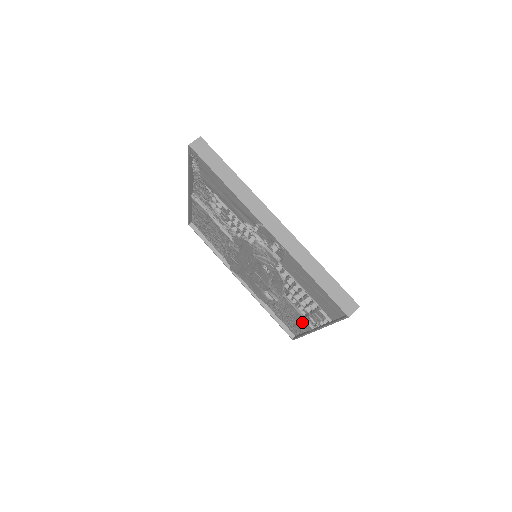
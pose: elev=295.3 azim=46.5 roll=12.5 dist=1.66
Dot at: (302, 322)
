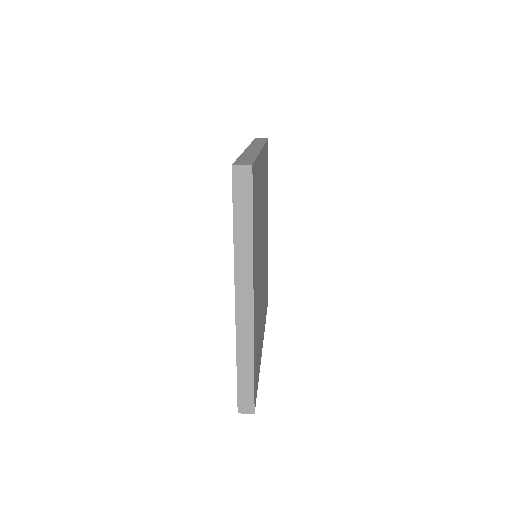
Dot at: occluded
